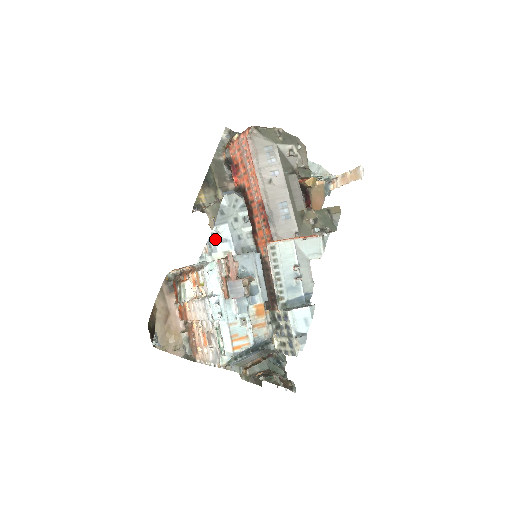
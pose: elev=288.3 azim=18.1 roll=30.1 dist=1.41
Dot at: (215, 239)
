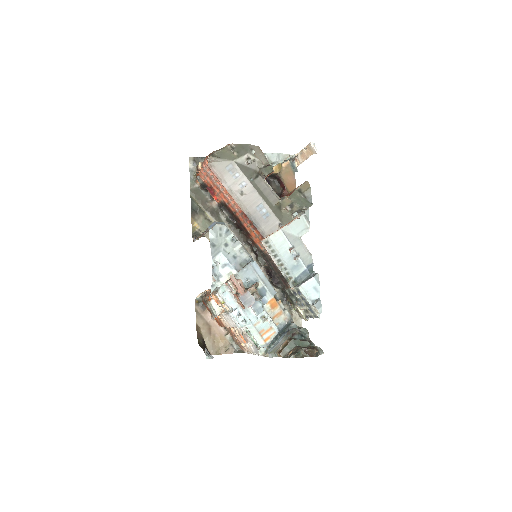
Dot at: (217, 268)
